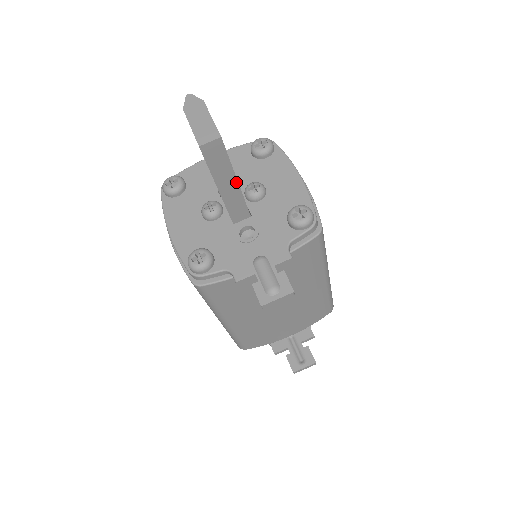
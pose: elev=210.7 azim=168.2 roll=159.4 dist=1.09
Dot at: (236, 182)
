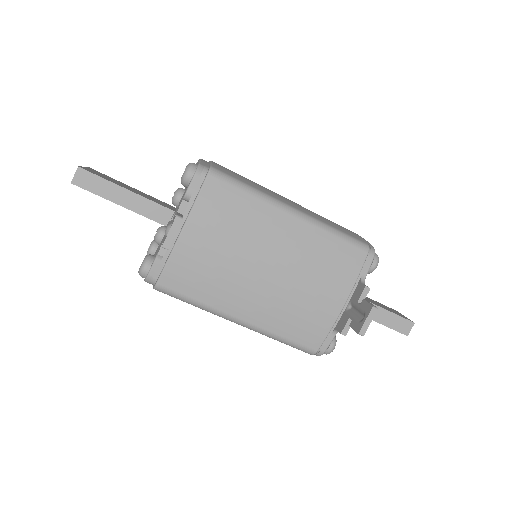
Dot at: (128, 191)
